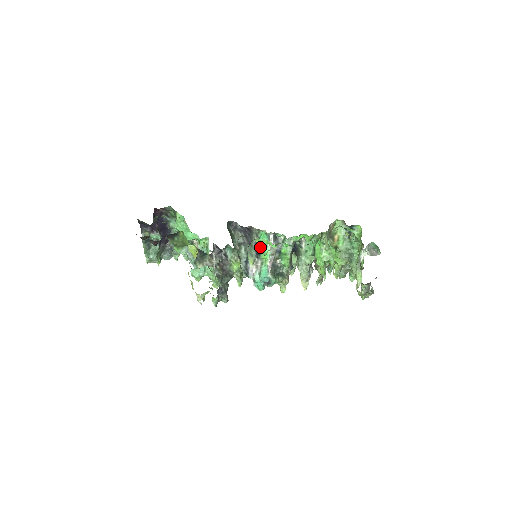
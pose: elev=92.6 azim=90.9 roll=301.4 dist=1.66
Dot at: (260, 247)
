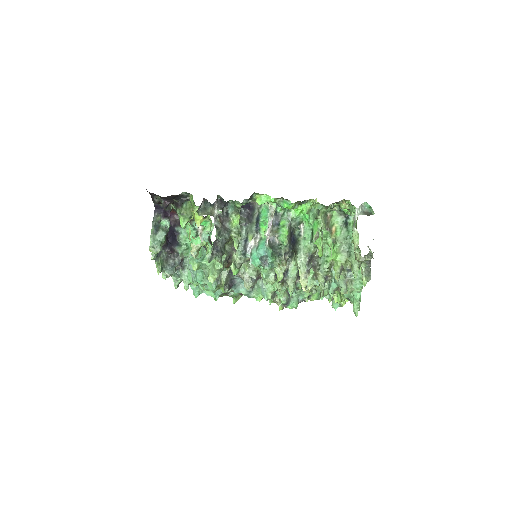
Dot at: (260, 219)
